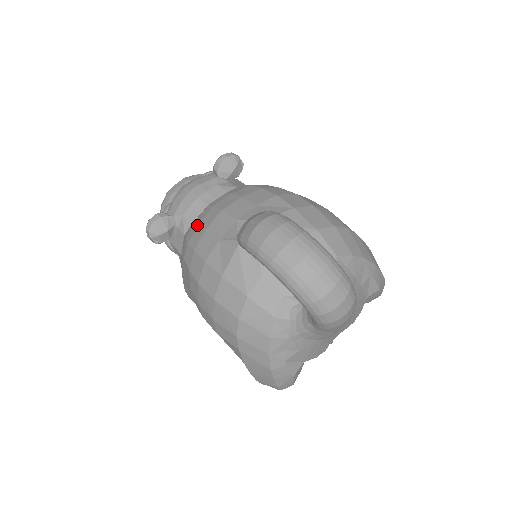
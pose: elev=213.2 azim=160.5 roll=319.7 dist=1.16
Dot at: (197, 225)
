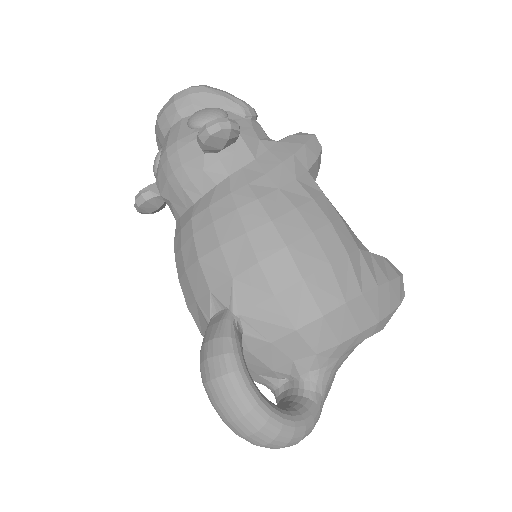
Dot at: (179, 247)
